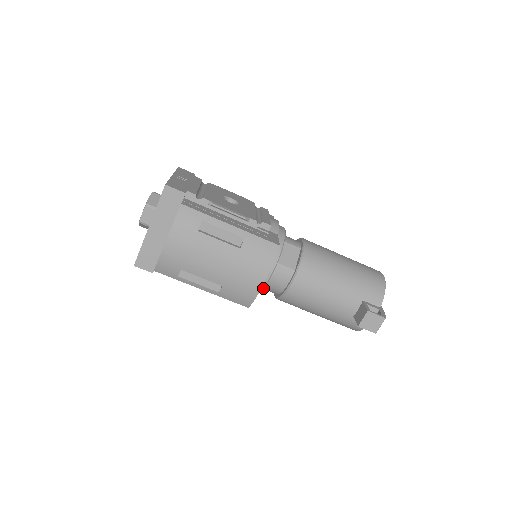
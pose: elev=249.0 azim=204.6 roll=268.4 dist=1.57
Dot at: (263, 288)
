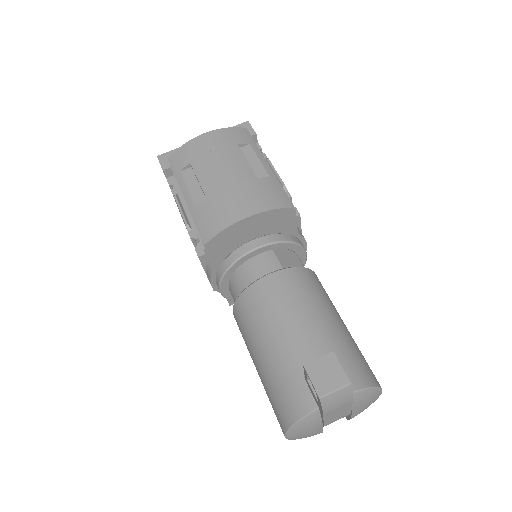
Dot at: (235, 262)
